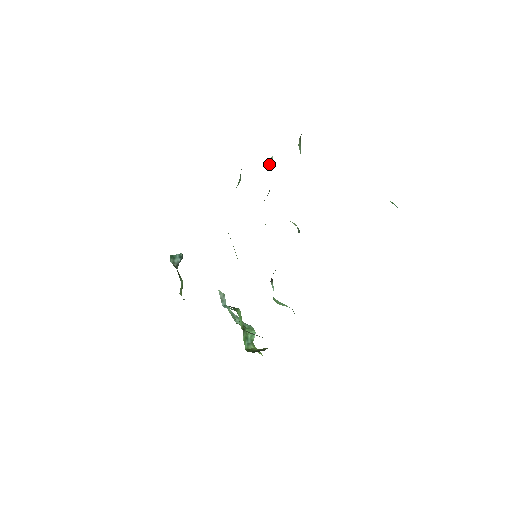
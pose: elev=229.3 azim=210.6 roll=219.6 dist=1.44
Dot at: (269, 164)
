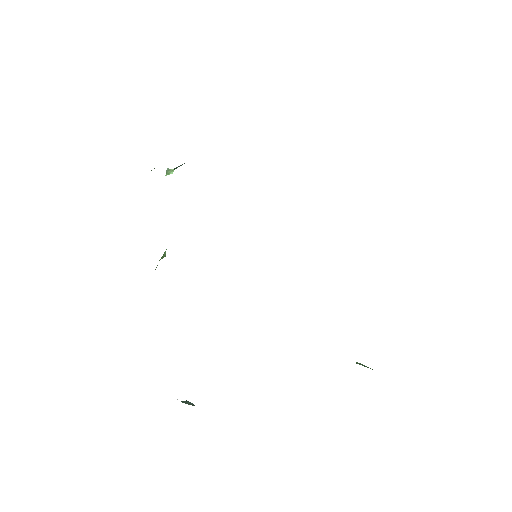
Dot at: (170, 173)
